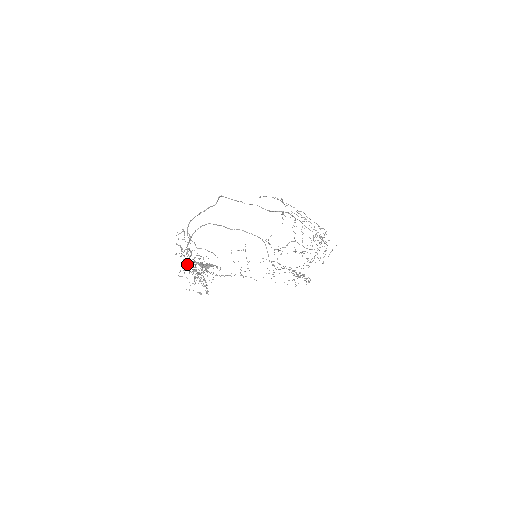
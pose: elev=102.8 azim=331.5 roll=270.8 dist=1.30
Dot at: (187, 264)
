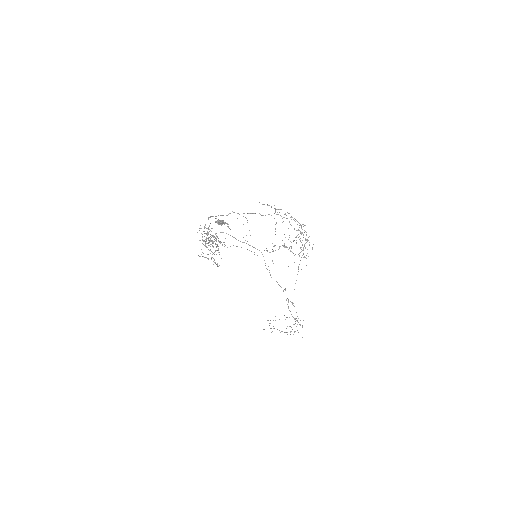
Dot at: (206, 237)
